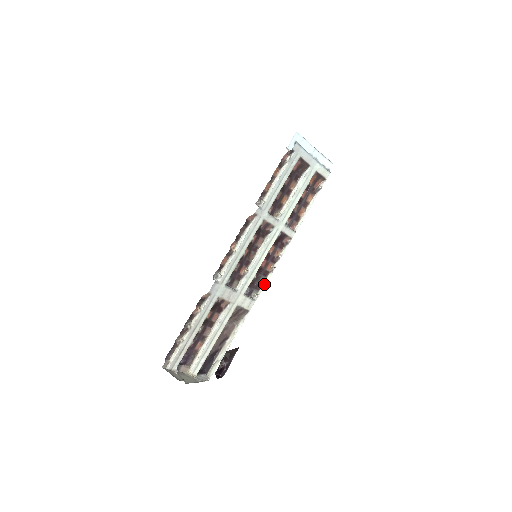
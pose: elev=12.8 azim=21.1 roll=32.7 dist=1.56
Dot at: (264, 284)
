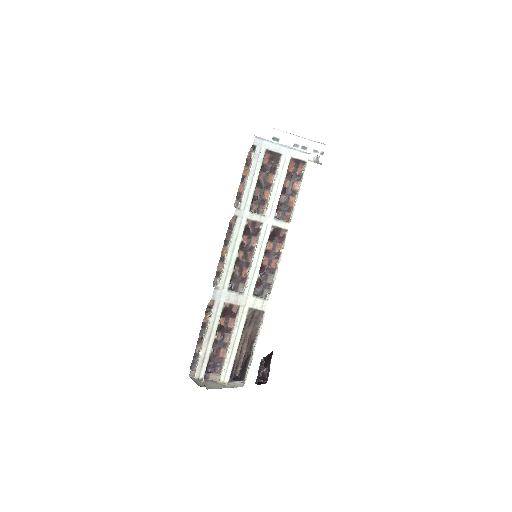
Dot at: (273, 282)
